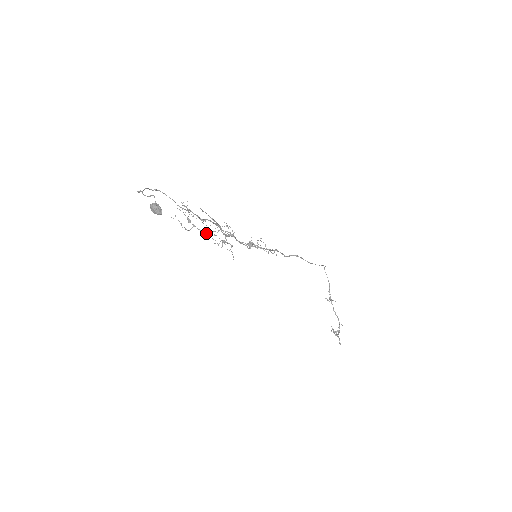
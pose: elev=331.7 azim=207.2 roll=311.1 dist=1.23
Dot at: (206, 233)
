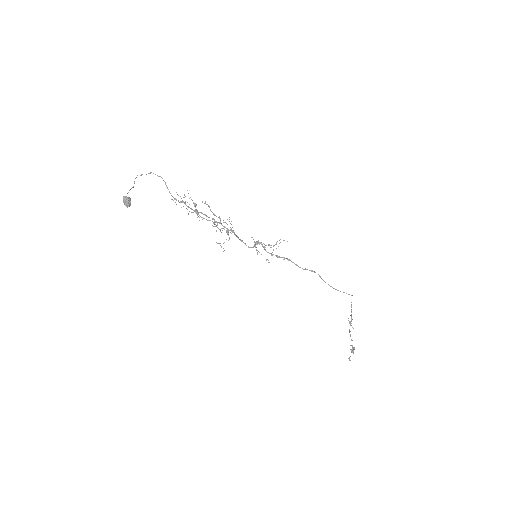
Dot at: (208, 220)
